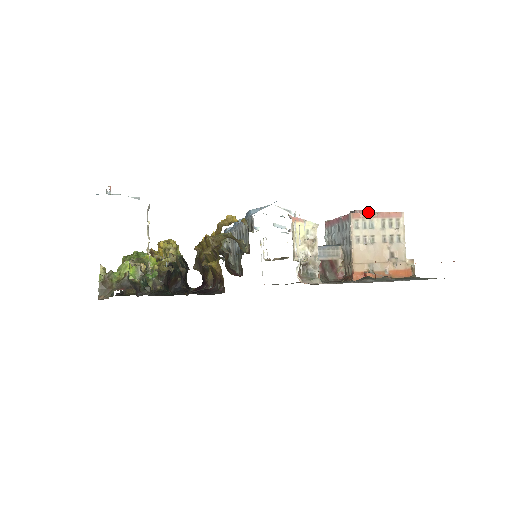
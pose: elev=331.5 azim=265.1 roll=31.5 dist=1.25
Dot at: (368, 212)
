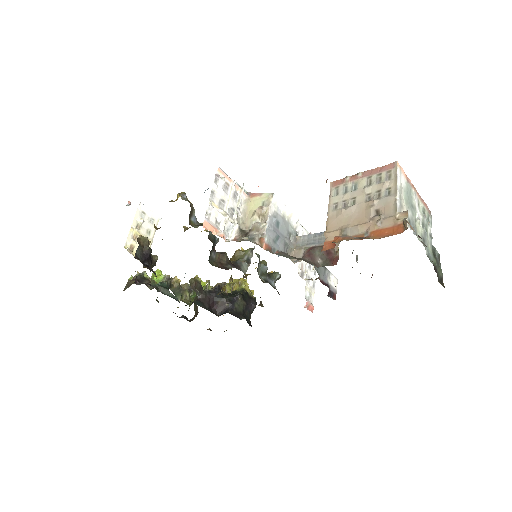
Dot at: (352, 175)
